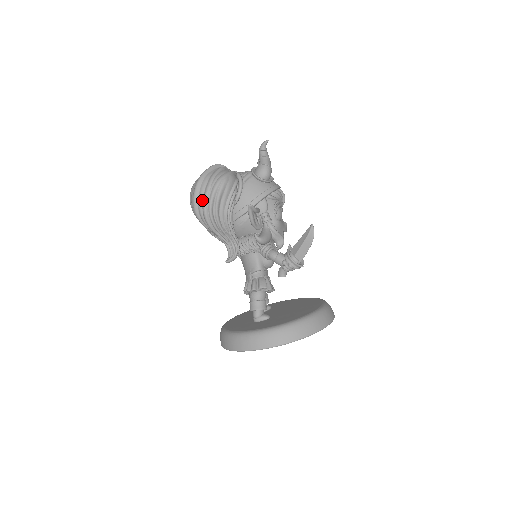
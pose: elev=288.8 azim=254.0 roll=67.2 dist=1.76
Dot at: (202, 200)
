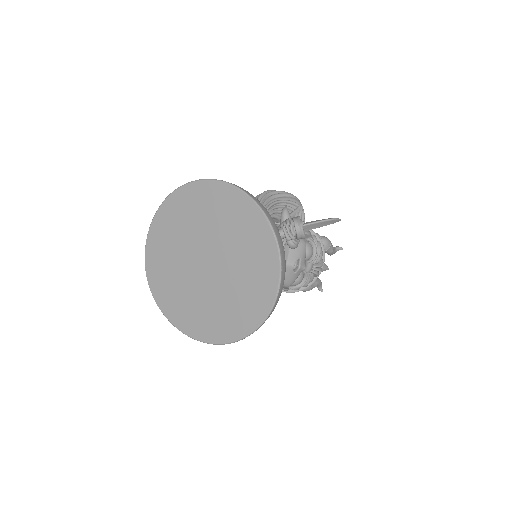
Dot at: occluded
